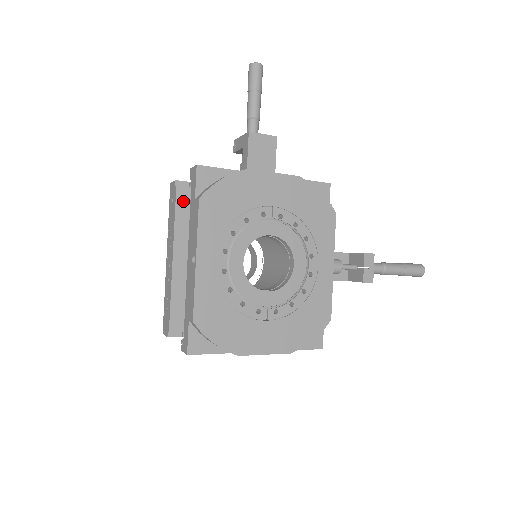
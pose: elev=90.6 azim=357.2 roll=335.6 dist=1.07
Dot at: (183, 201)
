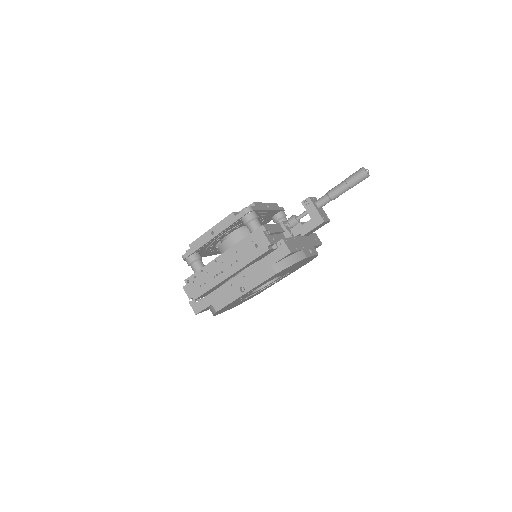
Dot at: (263, 255)
